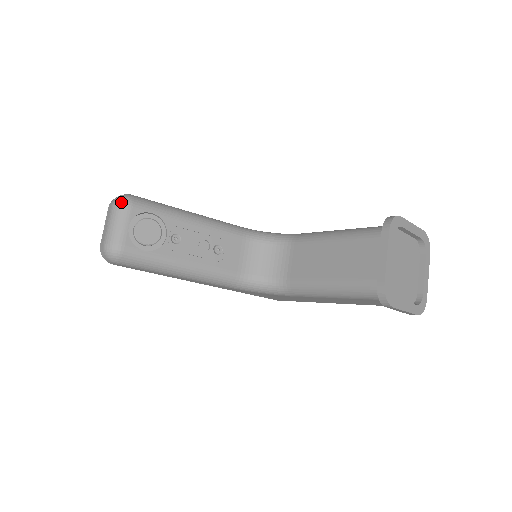
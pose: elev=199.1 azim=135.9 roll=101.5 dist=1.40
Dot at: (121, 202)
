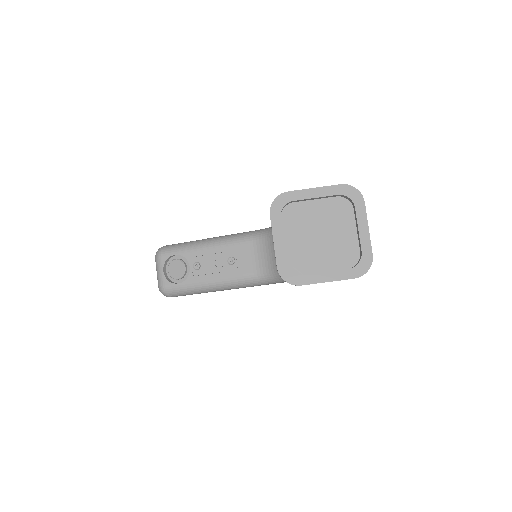
Dot at: (156, 256)
